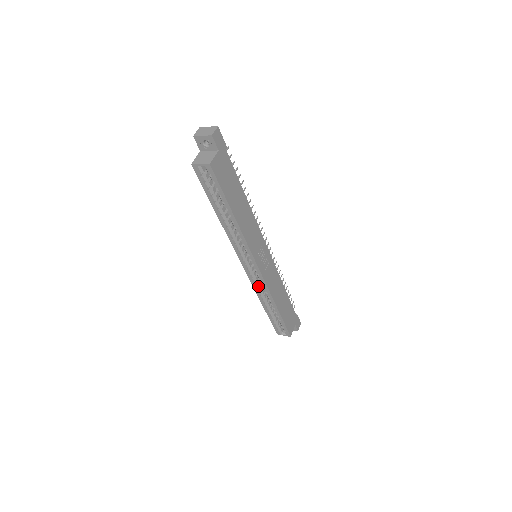
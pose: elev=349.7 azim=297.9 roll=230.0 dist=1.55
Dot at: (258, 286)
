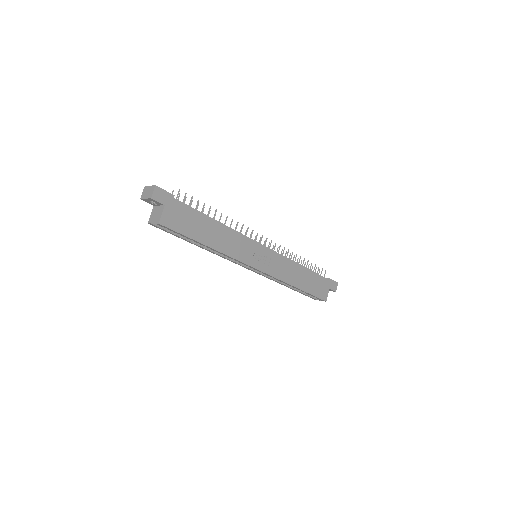
Dot at: occluded
